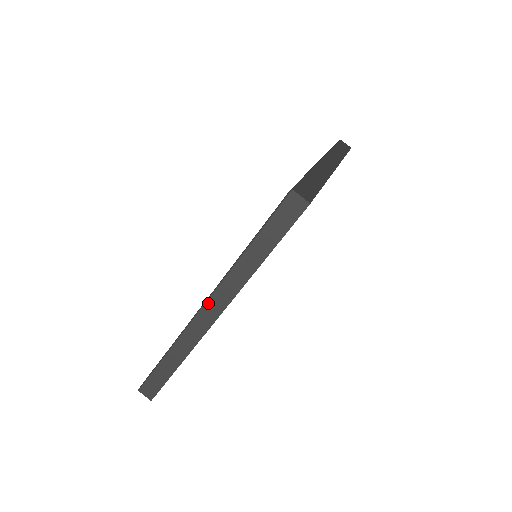
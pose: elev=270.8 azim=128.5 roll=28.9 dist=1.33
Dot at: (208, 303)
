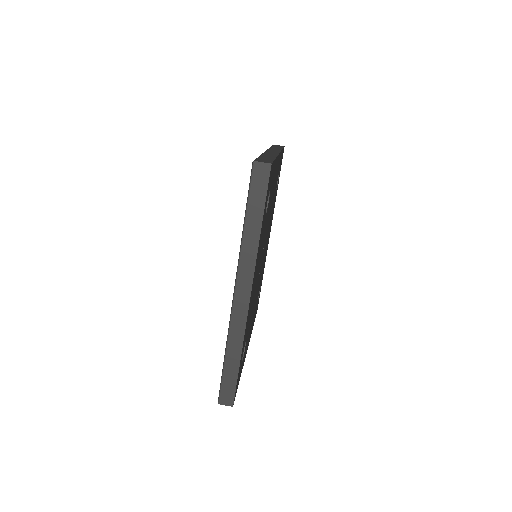
Dot at: (237, 288)
